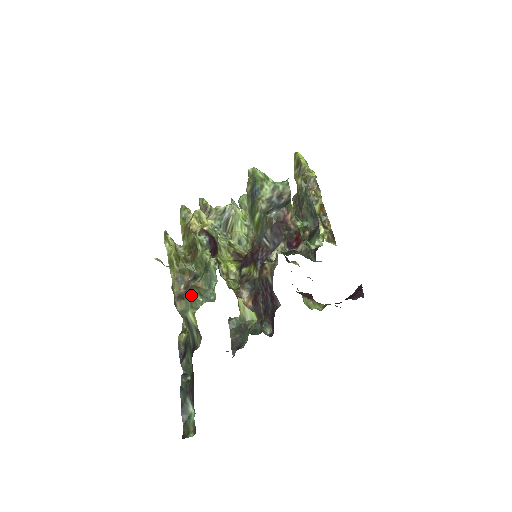
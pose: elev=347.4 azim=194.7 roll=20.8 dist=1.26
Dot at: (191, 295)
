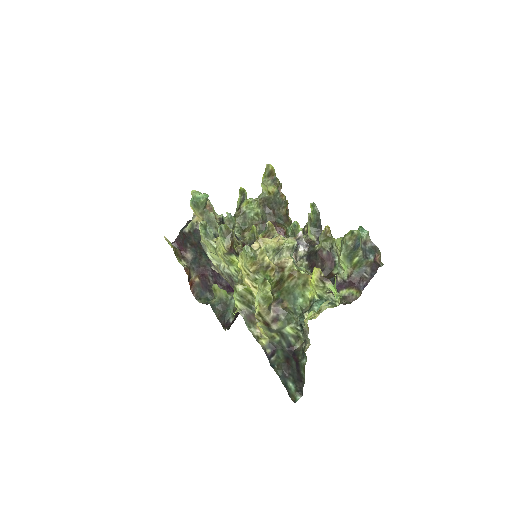
Dot at: (287, 316)
